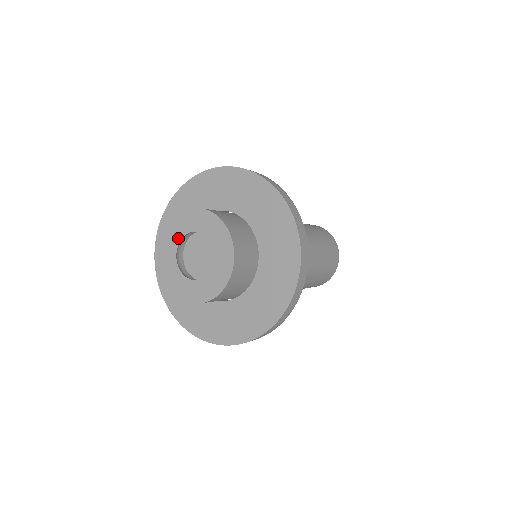
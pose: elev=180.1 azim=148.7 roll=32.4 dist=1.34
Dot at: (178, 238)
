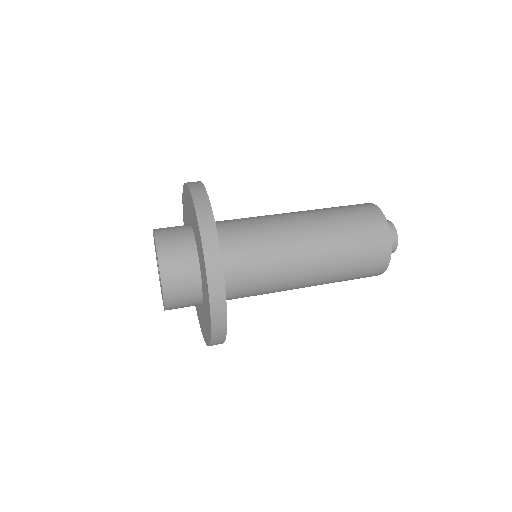
Dot at: occluded
